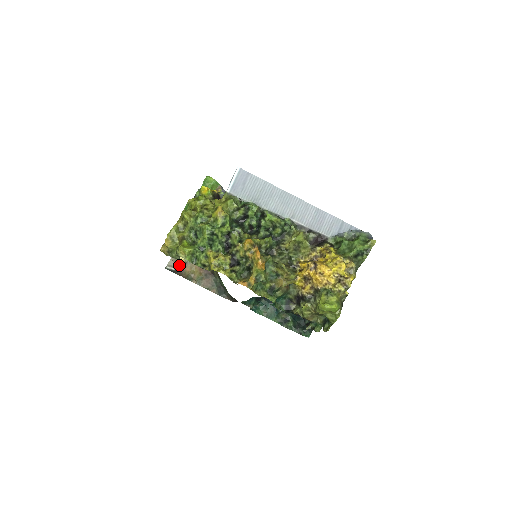
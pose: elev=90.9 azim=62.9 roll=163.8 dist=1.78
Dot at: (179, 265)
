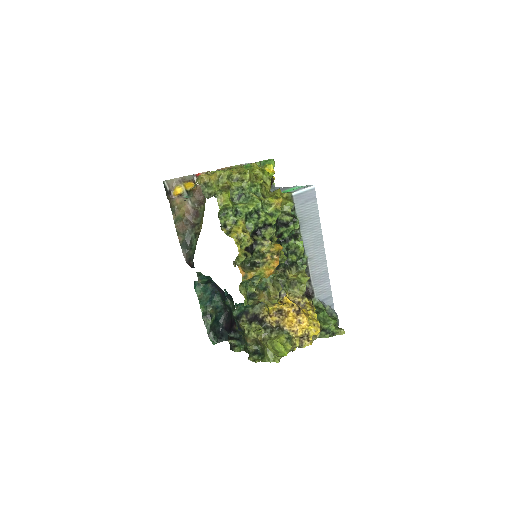
Dot at: (176, 191)
